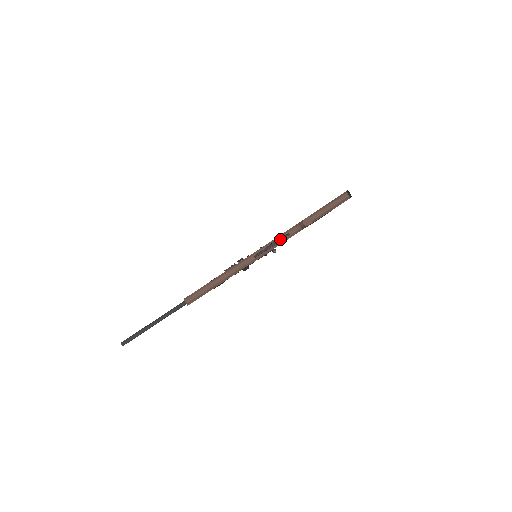
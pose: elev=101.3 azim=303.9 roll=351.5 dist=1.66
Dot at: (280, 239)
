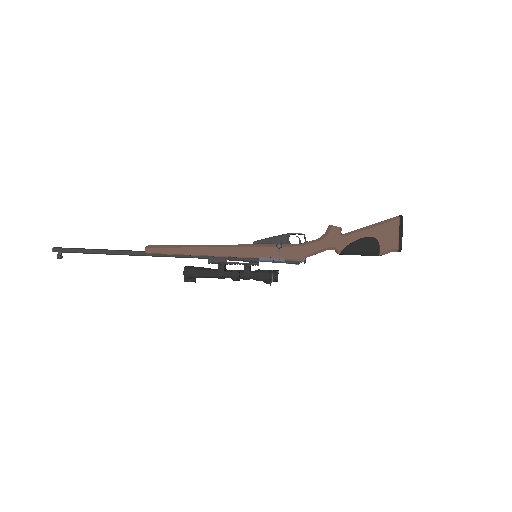
Dot at: (293, 234)
